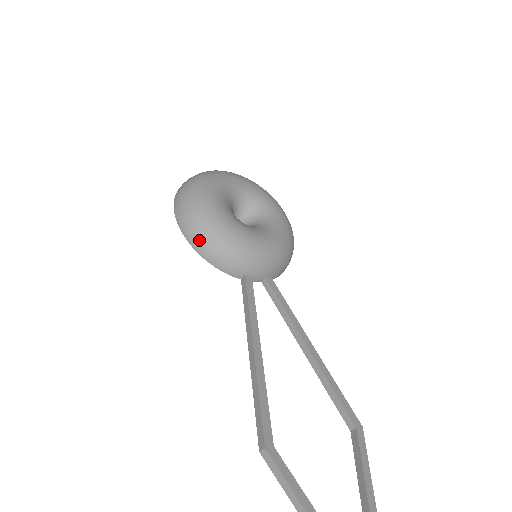
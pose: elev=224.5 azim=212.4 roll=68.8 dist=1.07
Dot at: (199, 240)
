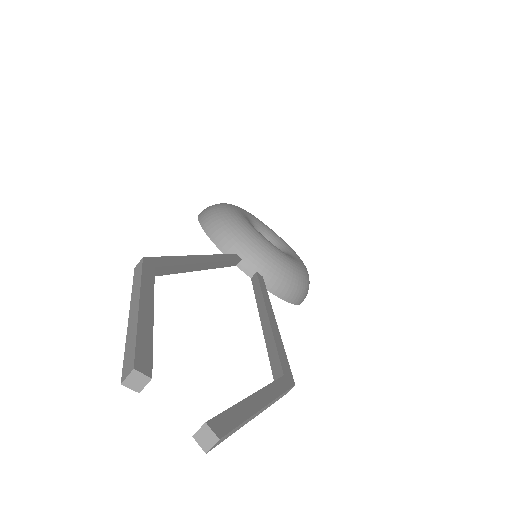
Dot at: (208, 216)
